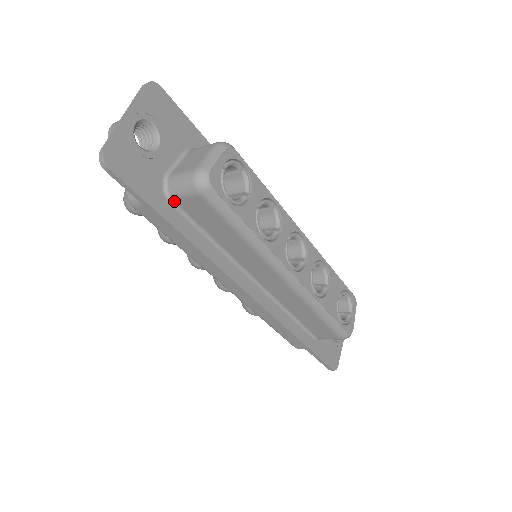
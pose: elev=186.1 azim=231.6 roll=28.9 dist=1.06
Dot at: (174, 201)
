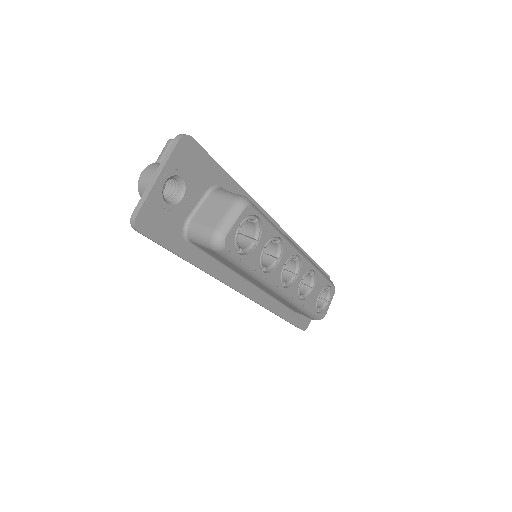
Dot at: (191, 242)
